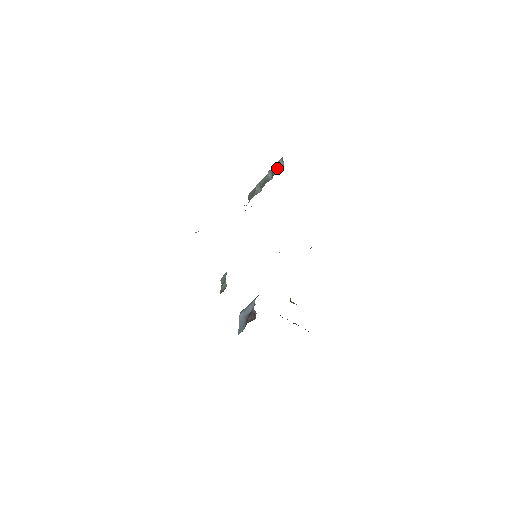
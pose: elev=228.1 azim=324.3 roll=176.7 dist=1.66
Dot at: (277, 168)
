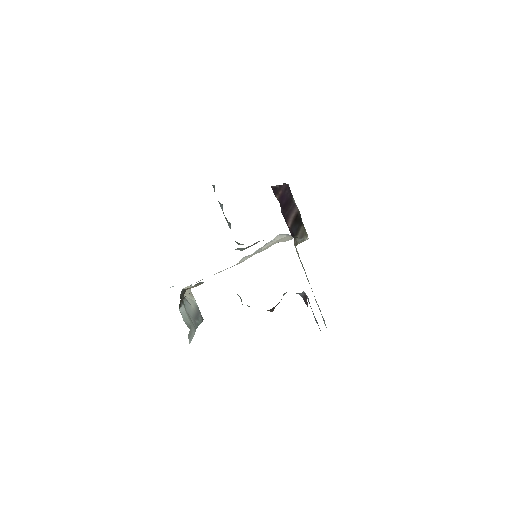
Dot at: occluded
